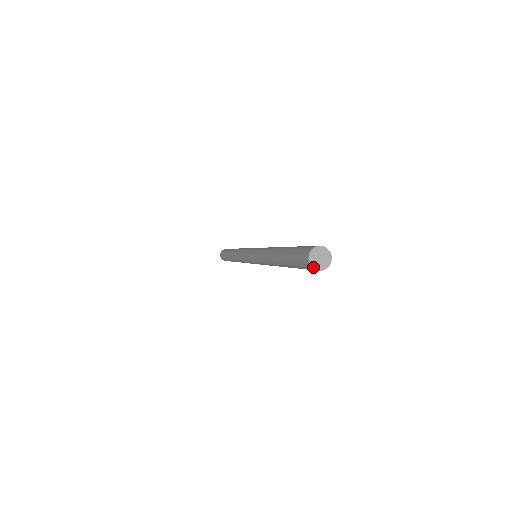
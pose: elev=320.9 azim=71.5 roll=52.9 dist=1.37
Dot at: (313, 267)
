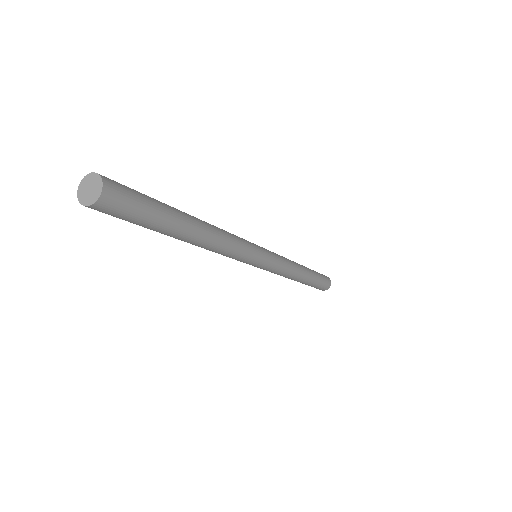
Dot at: (79, 198)
